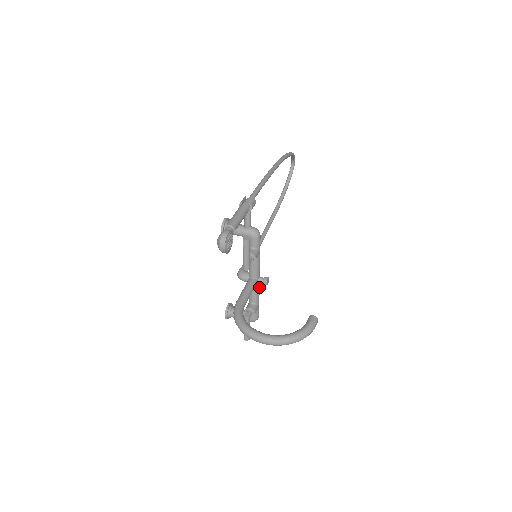
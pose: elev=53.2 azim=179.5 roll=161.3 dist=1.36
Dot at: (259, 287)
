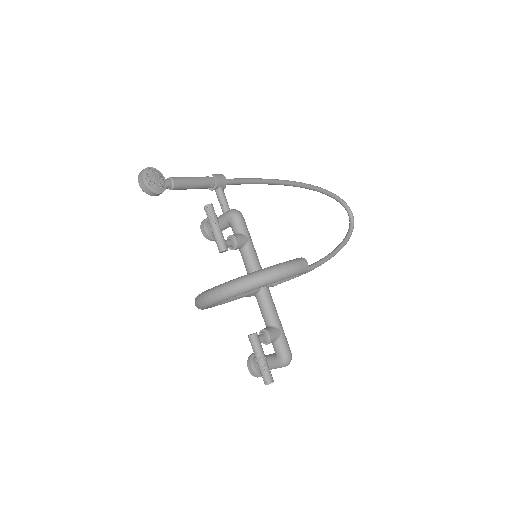
Dot at: (270, 298)
